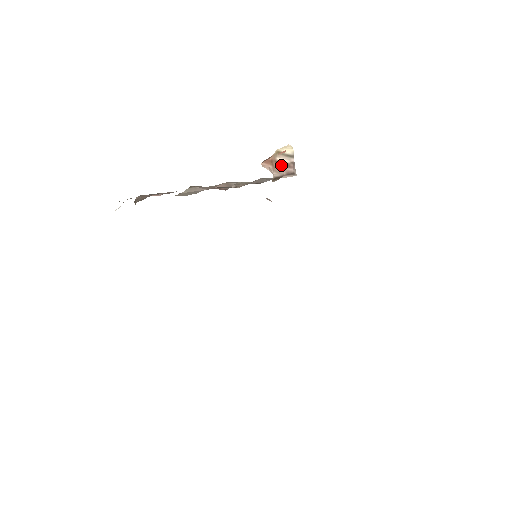
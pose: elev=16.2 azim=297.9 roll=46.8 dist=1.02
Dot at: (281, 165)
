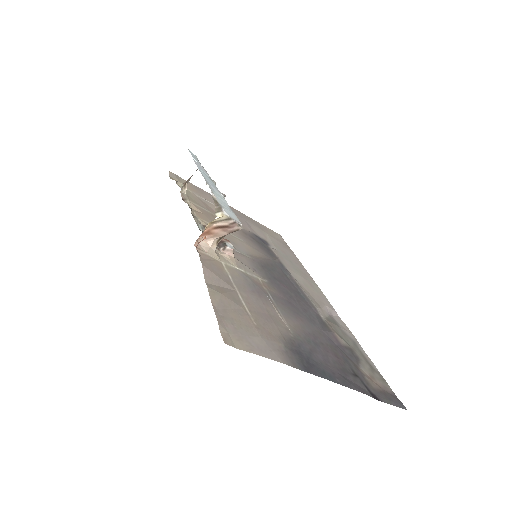
Dot at: (221, 228)
